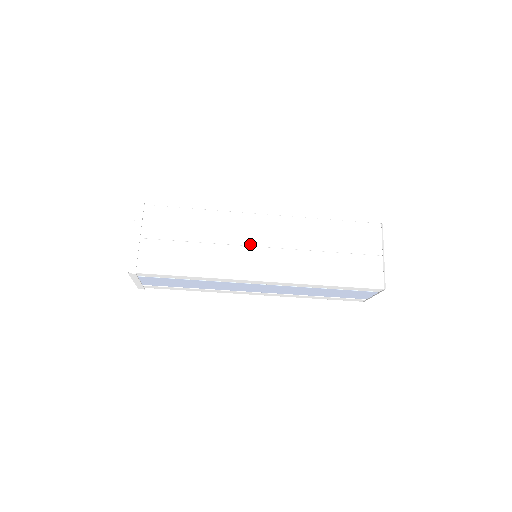
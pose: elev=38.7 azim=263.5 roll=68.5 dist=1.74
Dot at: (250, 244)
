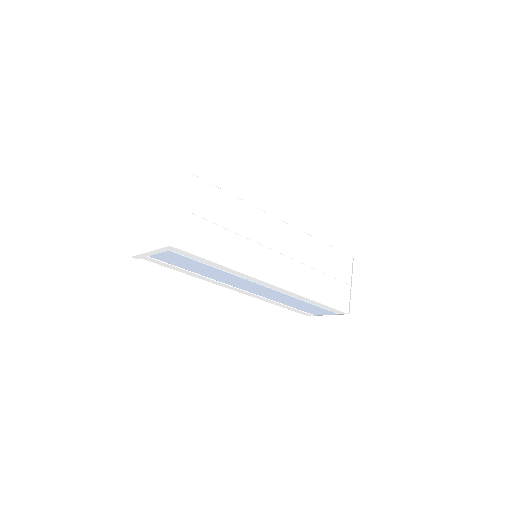
Dot at: (271, 247)
